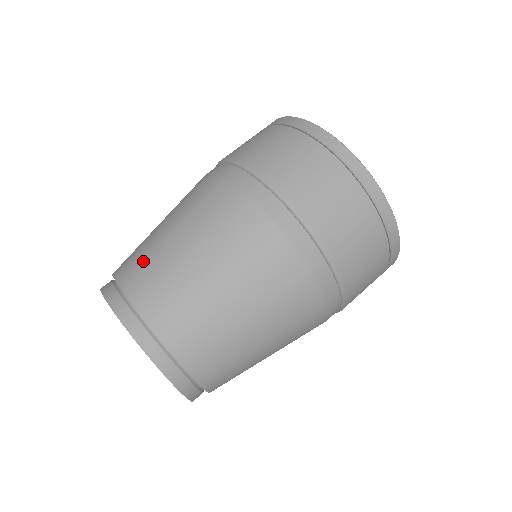
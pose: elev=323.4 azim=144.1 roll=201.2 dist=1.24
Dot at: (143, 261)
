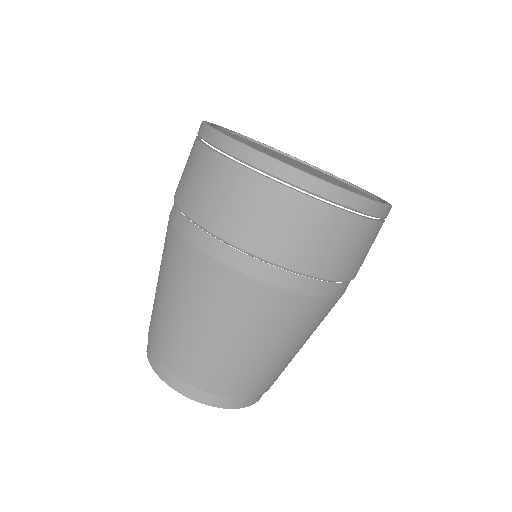
Dot at: (154, 322)
